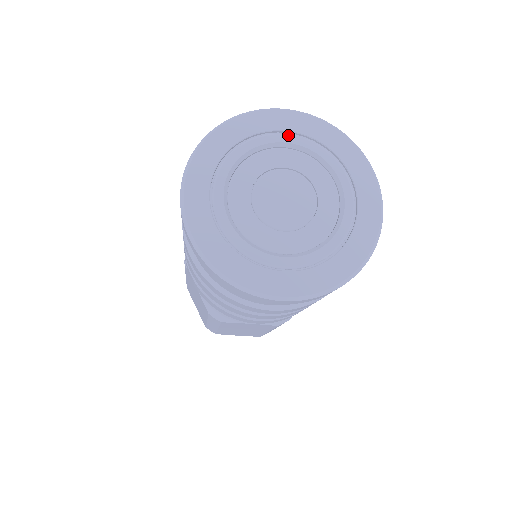
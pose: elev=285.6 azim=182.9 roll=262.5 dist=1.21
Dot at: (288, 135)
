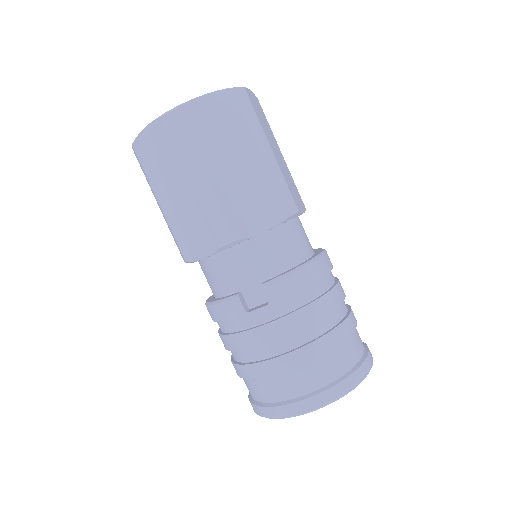
Dot at: occluded
